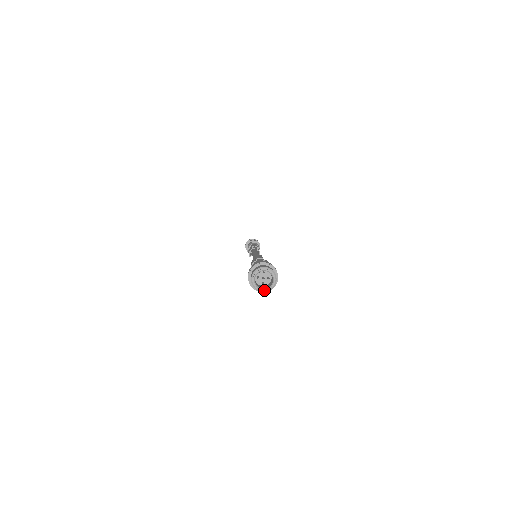
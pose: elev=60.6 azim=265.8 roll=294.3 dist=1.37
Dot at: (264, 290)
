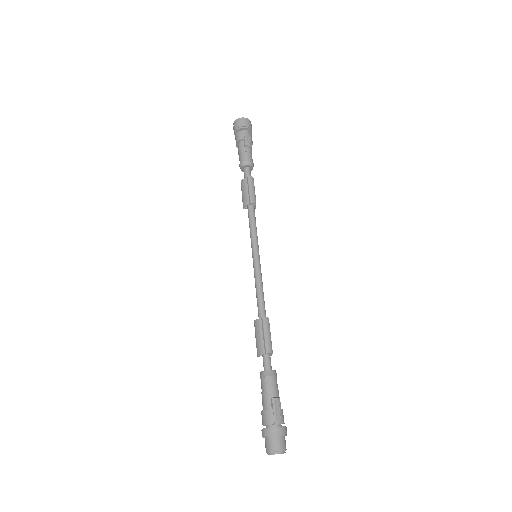
Dot at: occluded
